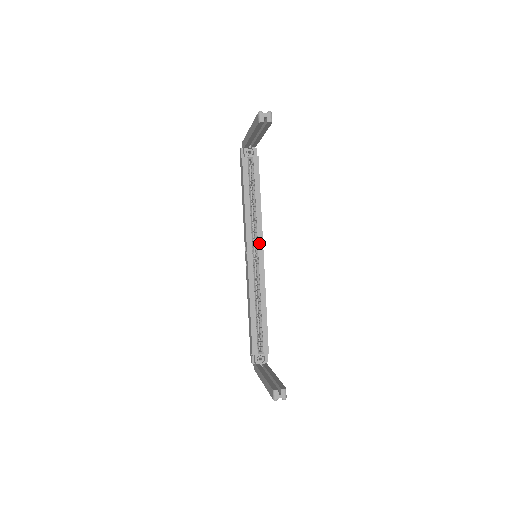
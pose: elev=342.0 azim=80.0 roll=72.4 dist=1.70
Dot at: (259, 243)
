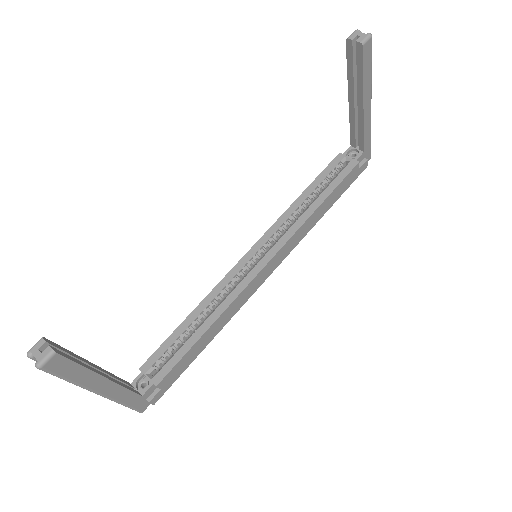
Dot at: (274, 247)
